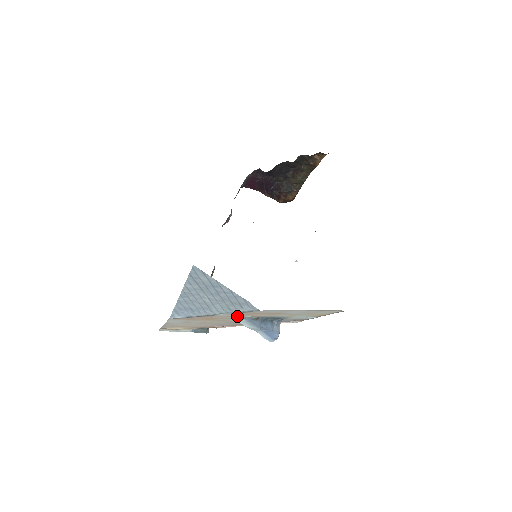
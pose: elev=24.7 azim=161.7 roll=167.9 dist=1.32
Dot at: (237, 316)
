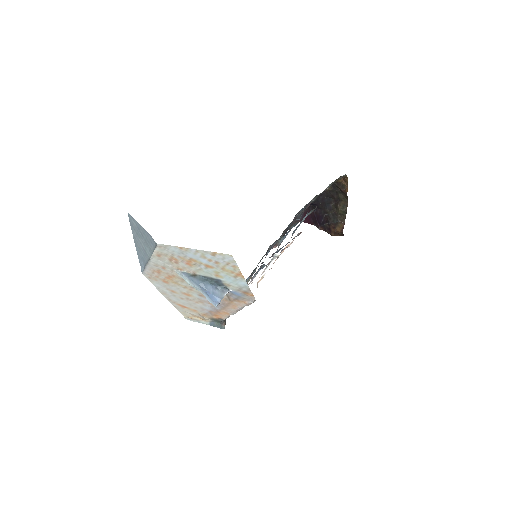
Dot at: (177, 270)
